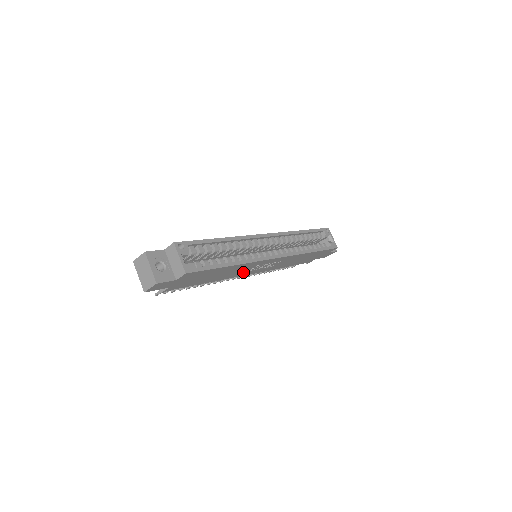
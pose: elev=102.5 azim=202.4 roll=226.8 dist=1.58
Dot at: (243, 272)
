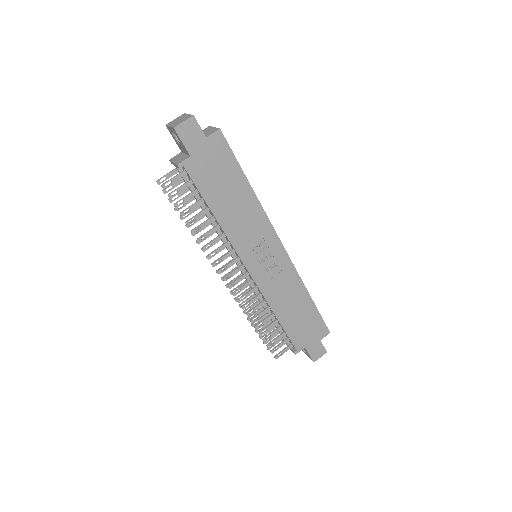
Dot at: (246, 244)
